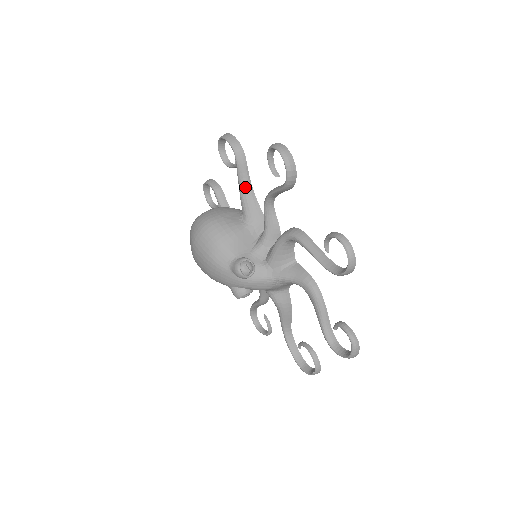
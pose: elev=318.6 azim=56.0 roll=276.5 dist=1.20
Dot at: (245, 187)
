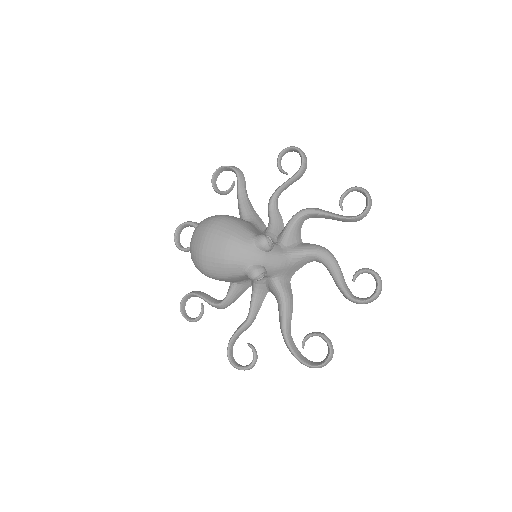
Dot at: (245, 198)
